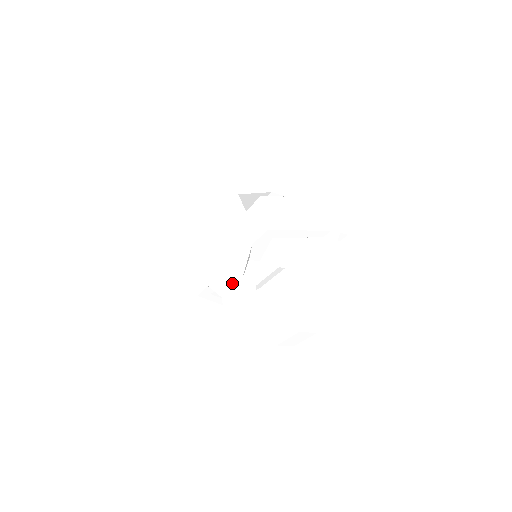
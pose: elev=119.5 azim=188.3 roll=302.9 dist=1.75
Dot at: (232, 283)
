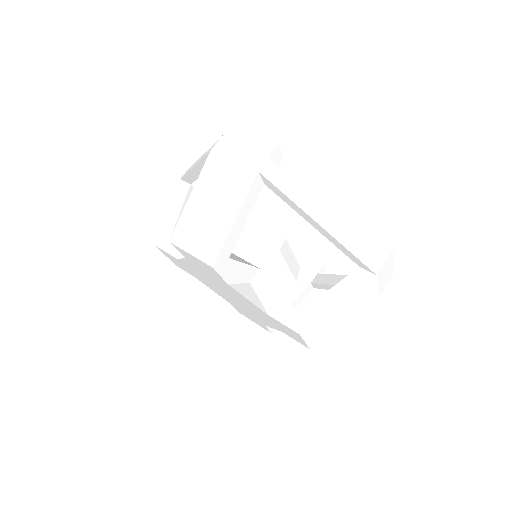
Dot at: occluded
